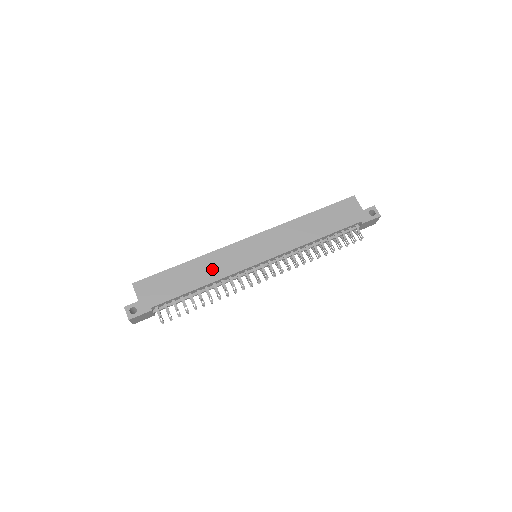
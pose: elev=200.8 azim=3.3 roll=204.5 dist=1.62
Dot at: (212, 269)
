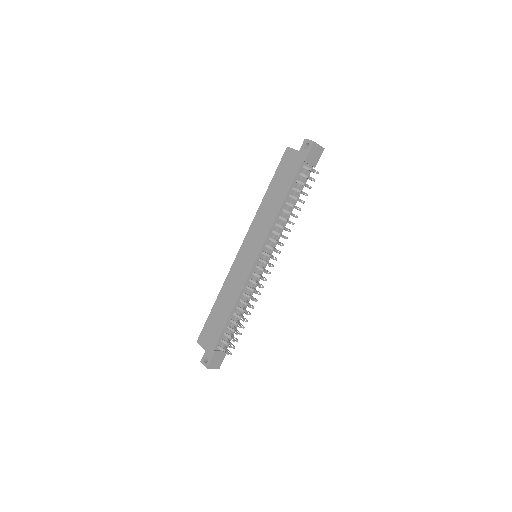
Dot at: (231, 292)
